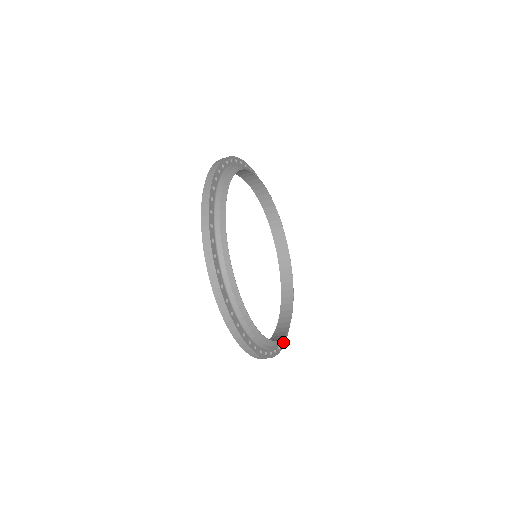
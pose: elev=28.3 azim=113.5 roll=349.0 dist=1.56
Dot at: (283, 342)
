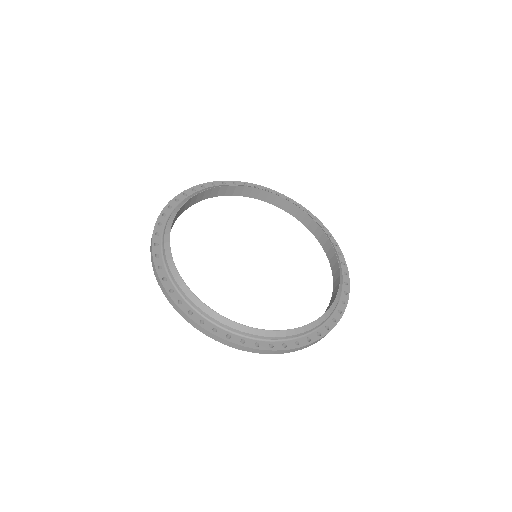
Dot at: (312, 338)
